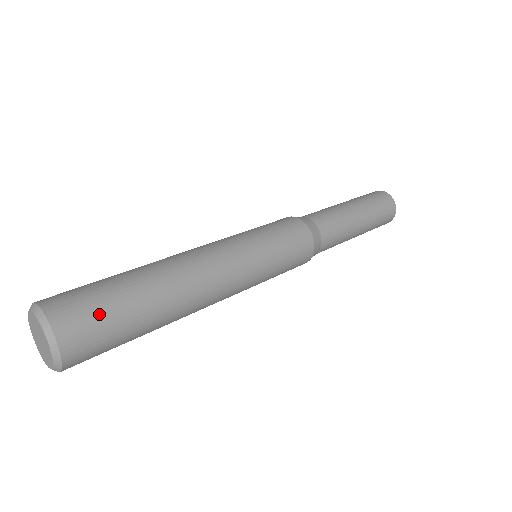
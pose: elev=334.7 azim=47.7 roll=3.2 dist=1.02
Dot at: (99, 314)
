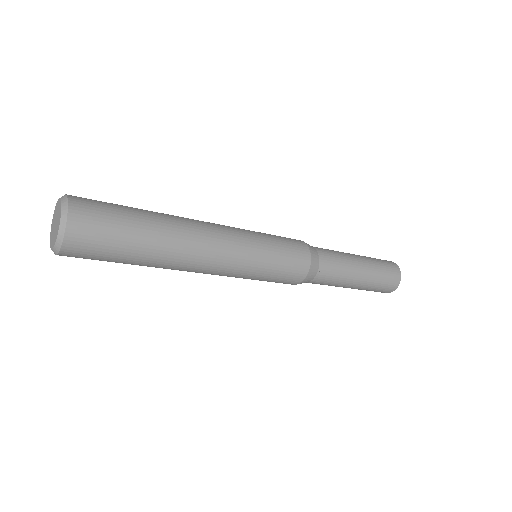
Dot at: occluded
